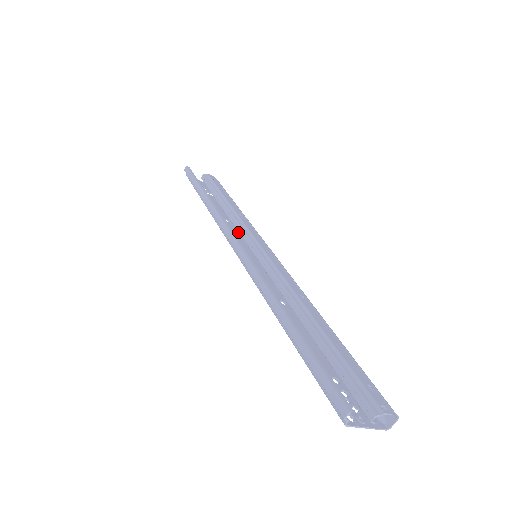
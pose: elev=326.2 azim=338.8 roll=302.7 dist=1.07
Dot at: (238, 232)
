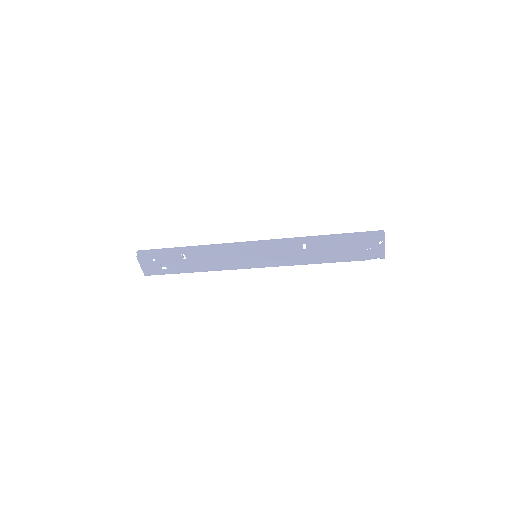
Dot at: (221, 263)
